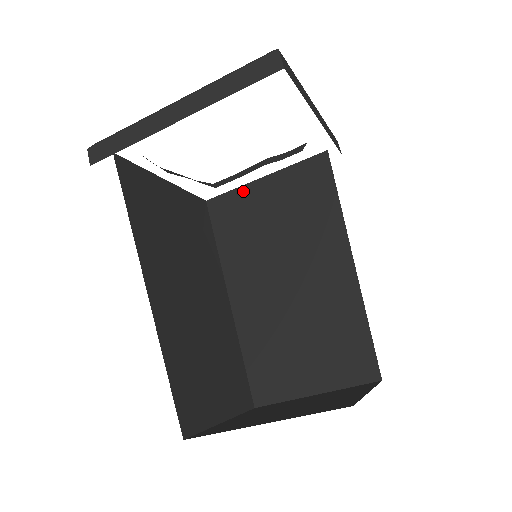
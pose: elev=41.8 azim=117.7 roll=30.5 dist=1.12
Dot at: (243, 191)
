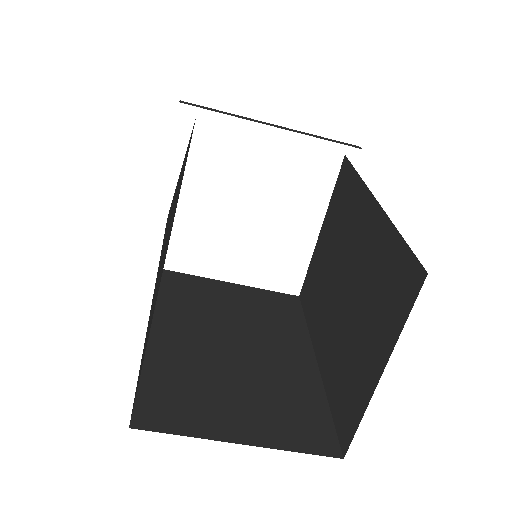
Dot at: (208, 280)
